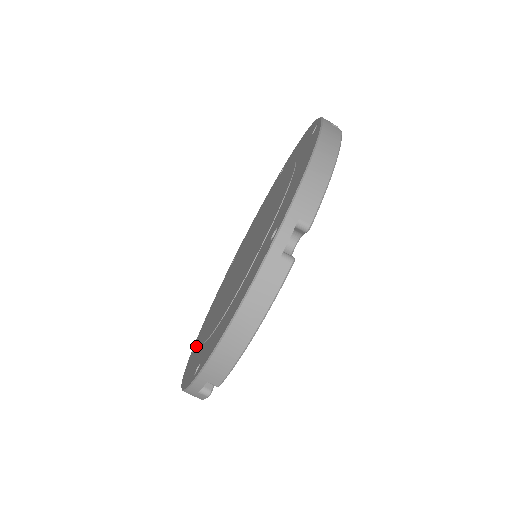
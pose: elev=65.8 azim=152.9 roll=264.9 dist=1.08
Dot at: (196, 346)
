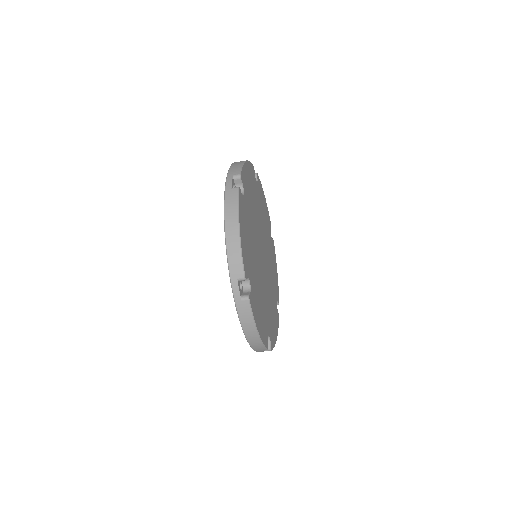
Dot at: occluded
